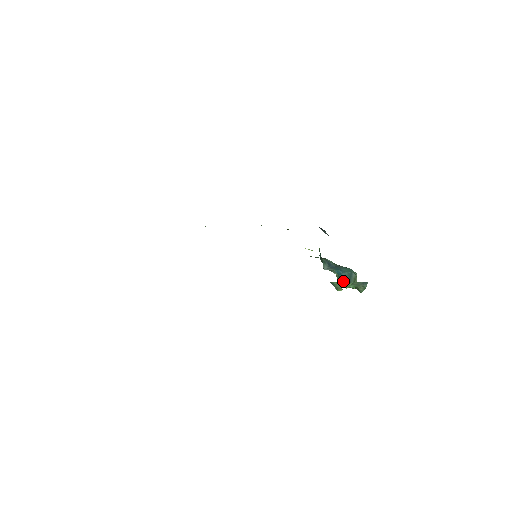
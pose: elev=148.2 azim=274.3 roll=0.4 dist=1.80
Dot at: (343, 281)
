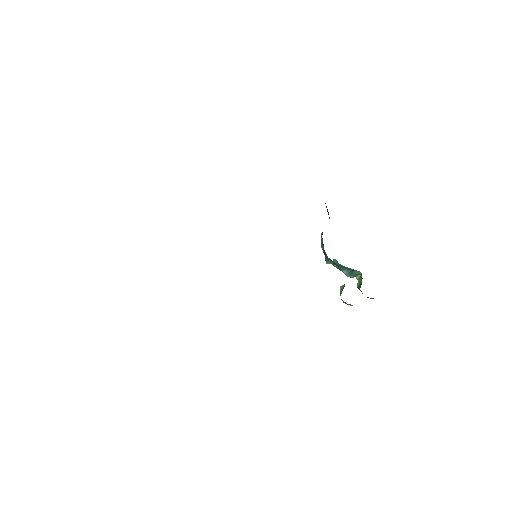
Dot at: (342, 271)
